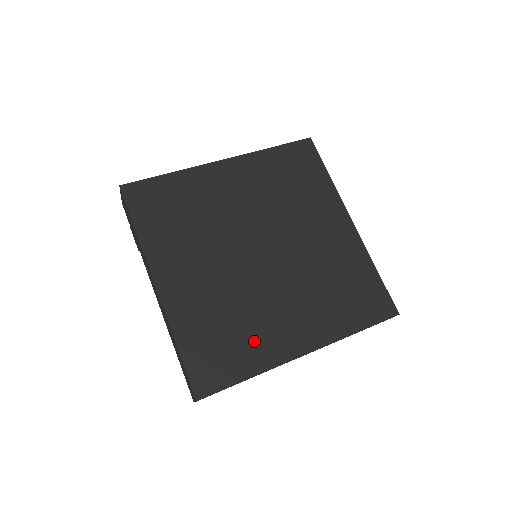
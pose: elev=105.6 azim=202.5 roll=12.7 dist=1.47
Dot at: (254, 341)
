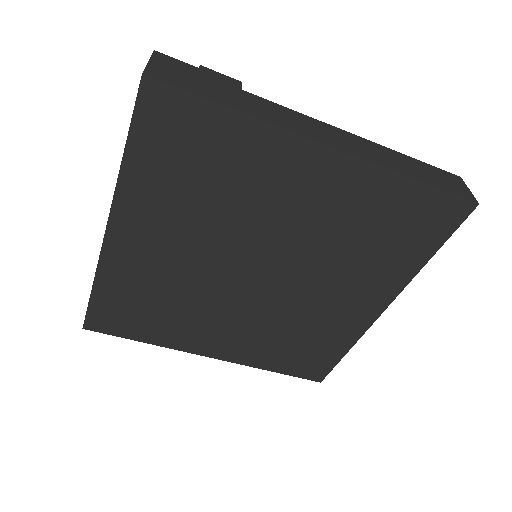
Dot at: (172, 326)
